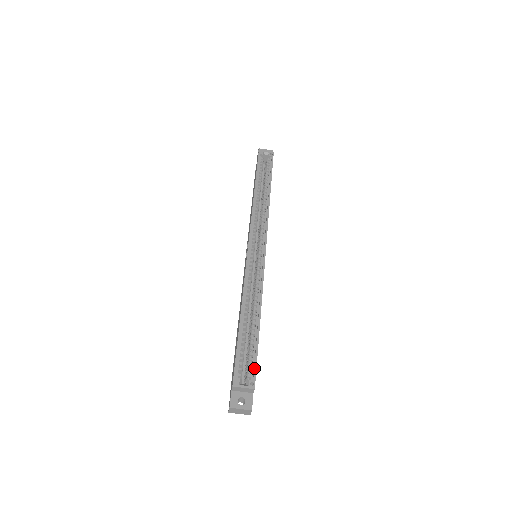
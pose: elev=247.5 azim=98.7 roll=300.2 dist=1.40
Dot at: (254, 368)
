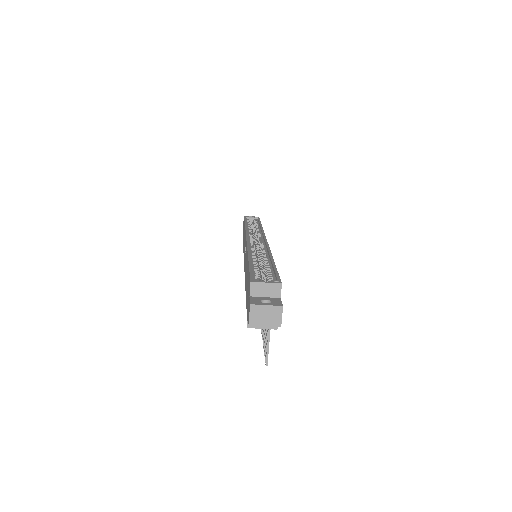
Dot at: (276, 275)
